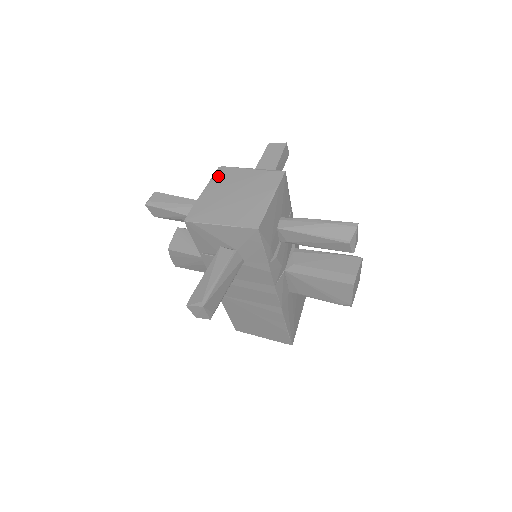
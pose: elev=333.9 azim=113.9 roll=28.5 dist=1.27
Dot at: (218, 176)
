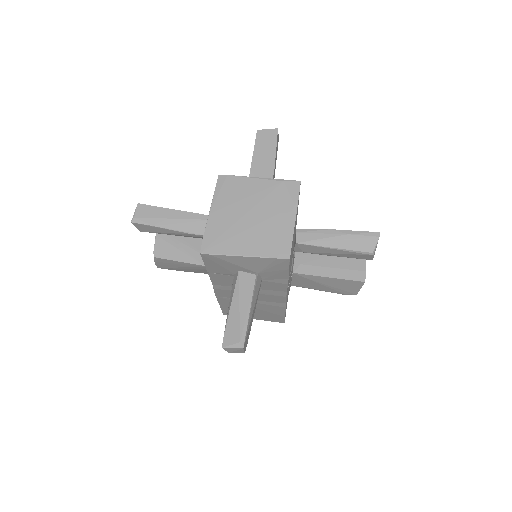
Dot at: (222, 189)
